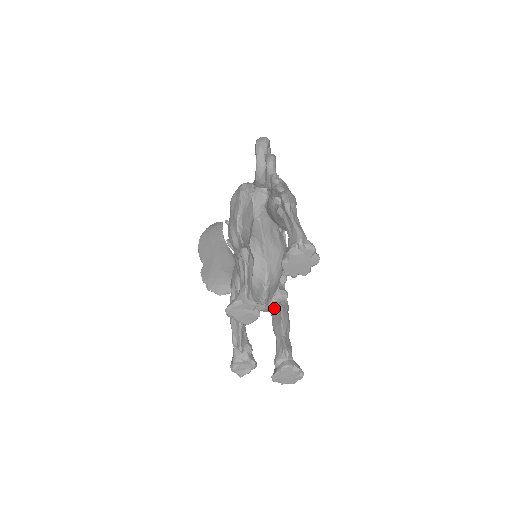
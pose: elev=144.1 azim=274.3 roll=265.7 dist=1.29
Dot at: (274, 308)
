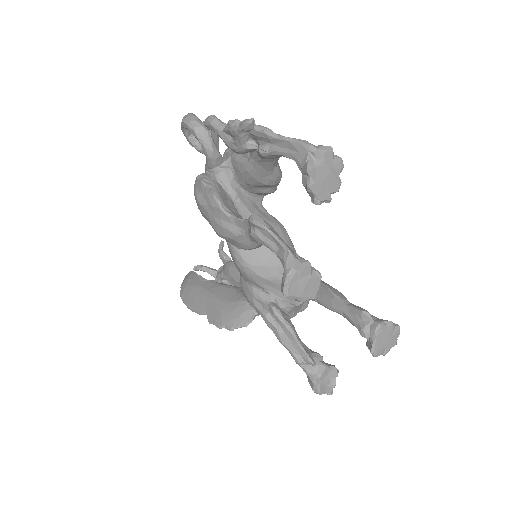
Dot at: occluded
